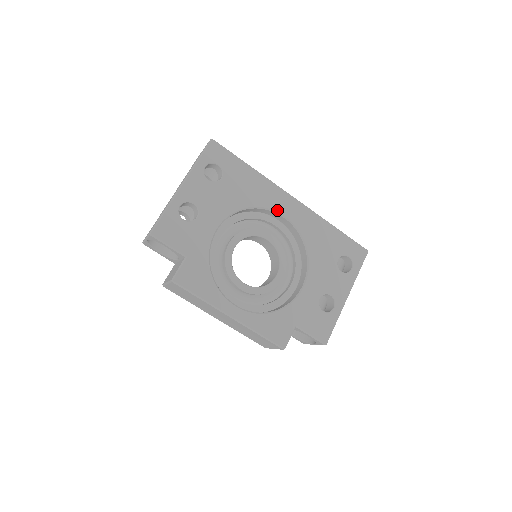
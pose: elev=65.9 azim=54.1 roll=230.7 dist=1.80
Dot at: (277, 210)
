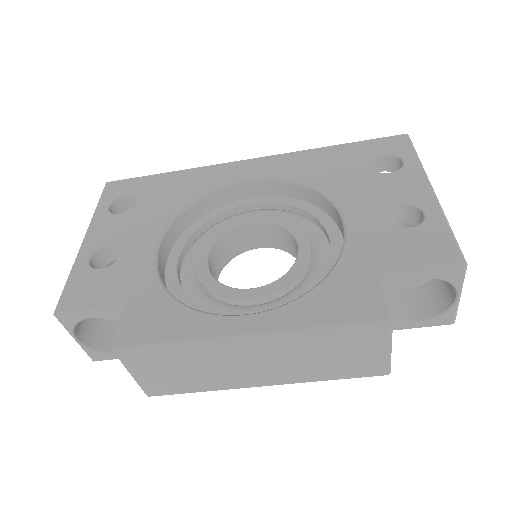
Dot at: (234, 181)
